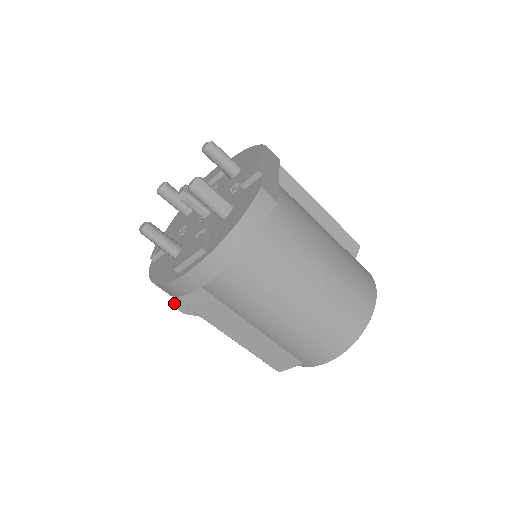
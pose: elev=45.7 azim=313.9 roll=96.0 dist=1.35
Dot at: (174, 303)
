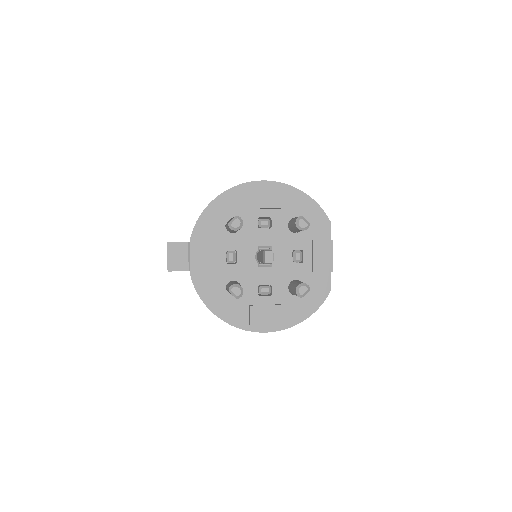
Dot at: (171, 271)
